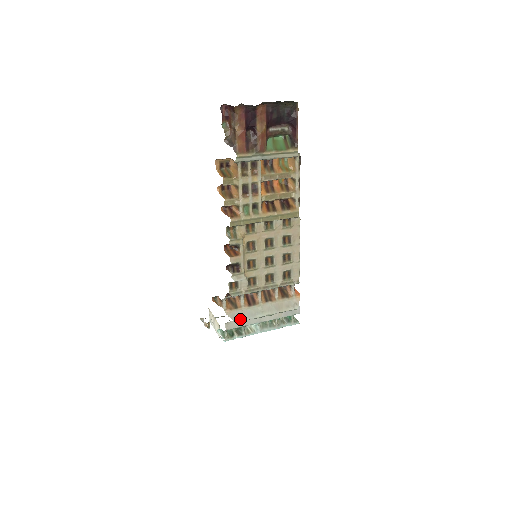
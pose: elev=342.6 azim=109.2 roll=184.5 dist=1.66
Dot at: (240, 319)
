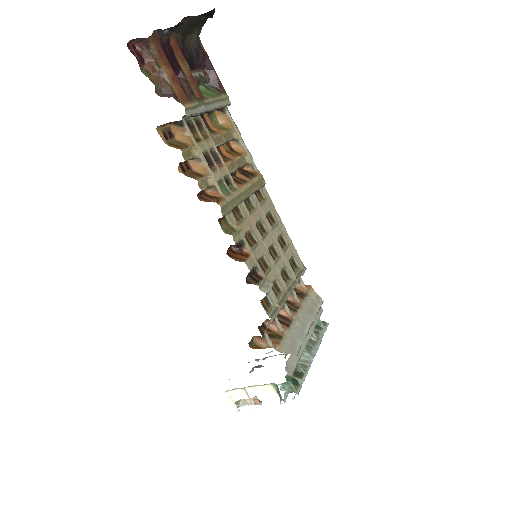
Dot at: (296, 348)
